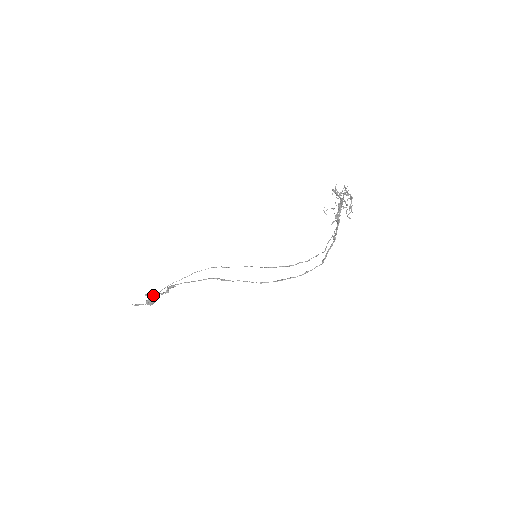
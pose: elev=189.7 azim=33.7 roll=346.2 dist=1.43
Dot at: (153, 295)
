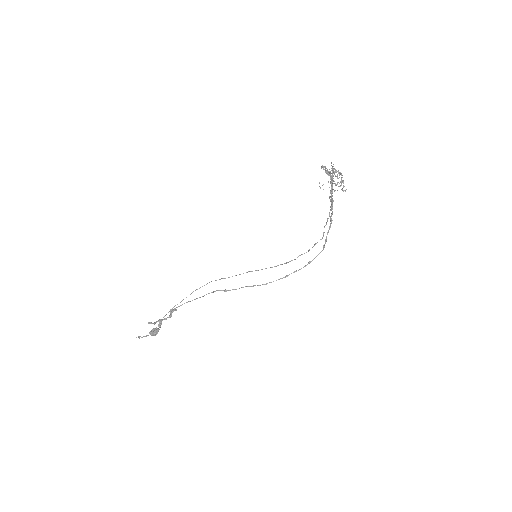
Dot at: occluded
